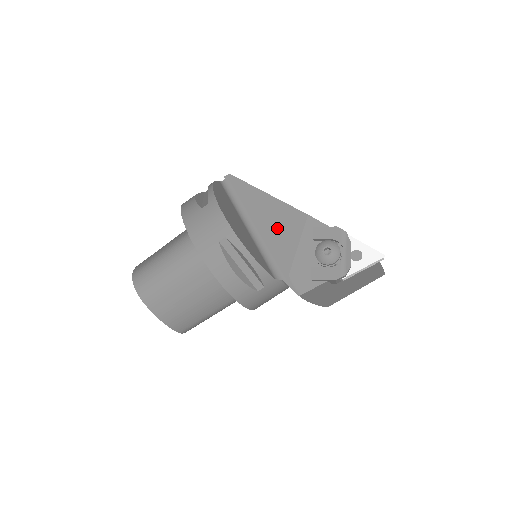
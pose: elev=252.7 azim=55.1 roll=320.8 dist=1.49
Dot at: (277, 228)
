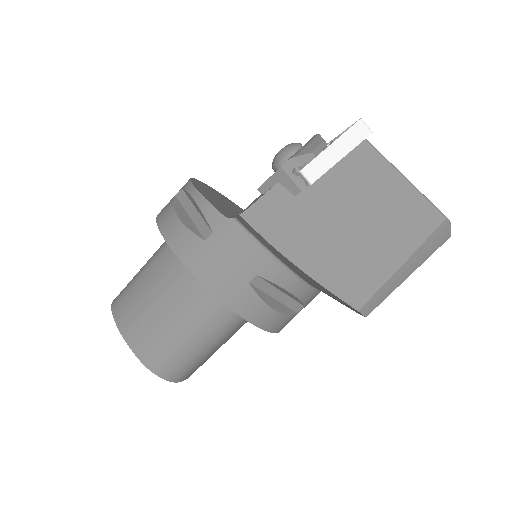
Dot at: occluded
